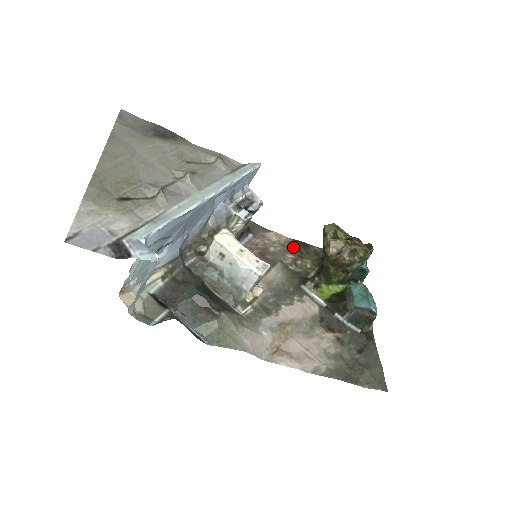
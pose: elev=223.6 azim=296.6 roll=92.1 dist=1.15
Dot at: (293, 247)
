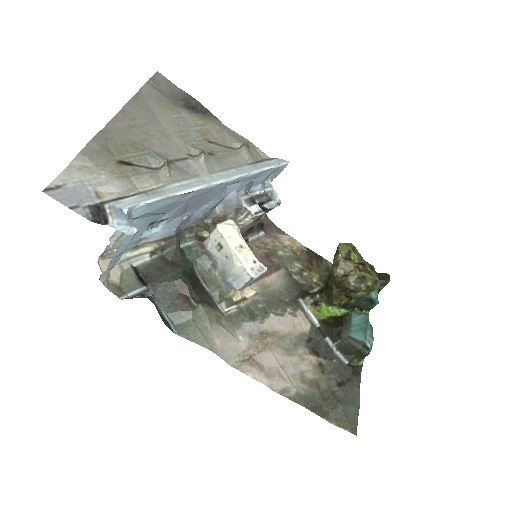
Dot at: (304, 256)
